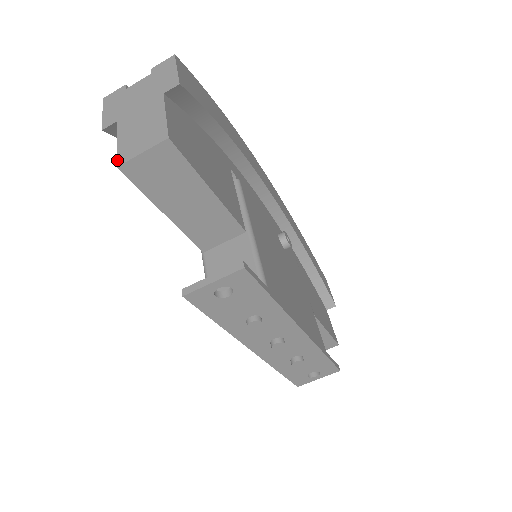
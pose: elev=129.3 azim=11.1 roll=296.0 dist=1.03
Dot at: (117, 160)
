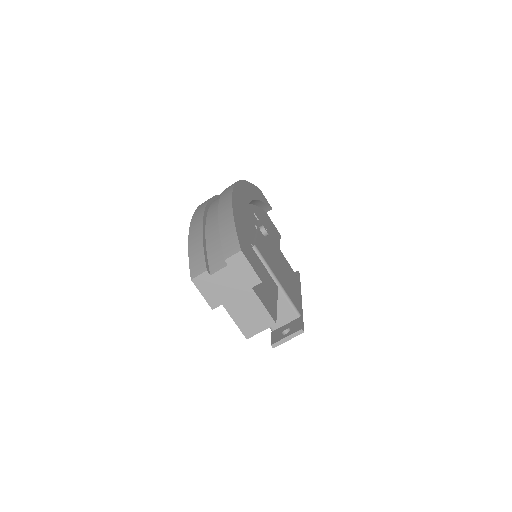
Dot at: (244, 335)
